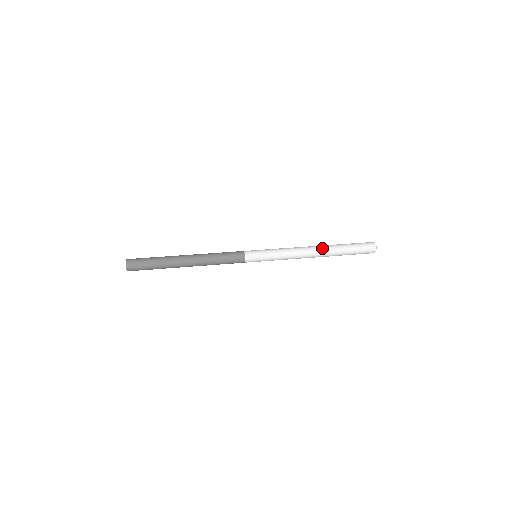
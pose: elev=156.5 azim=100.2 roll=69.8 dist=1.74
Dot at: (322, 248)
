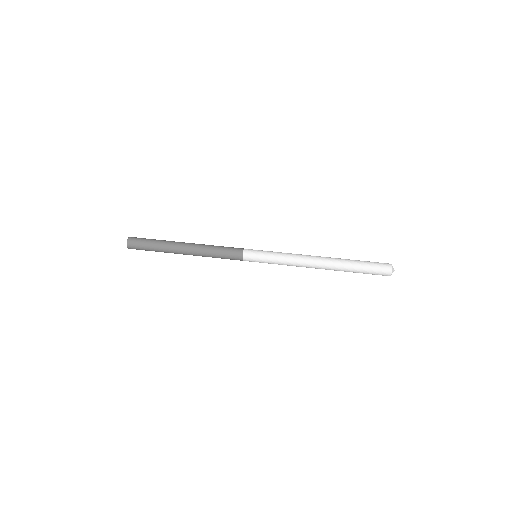
Dot at: (327, 268)
